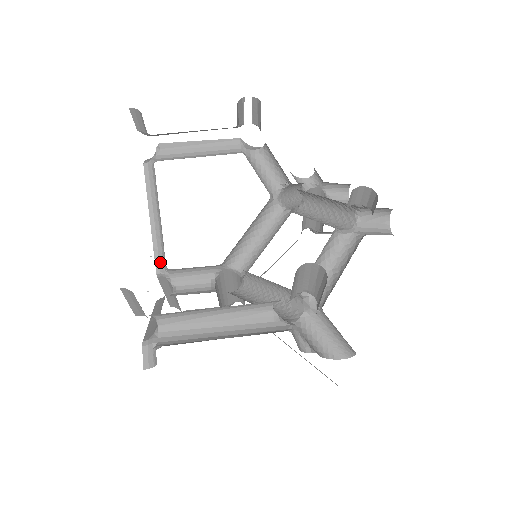
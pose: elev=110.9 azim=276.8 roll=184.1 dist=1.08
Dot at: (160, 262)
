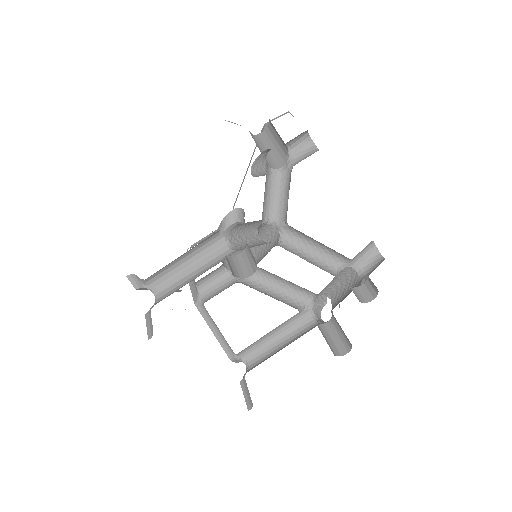
Dot at: occluded
